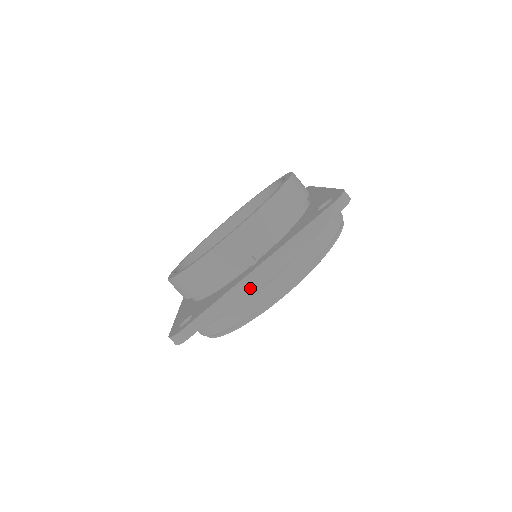
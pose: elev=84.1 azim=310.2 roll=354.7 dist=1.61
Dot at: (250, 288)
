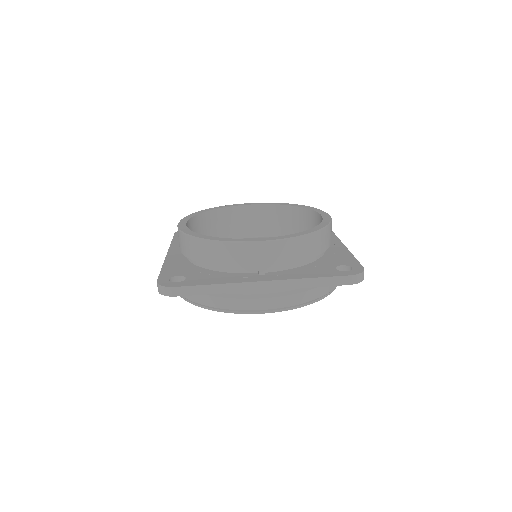
Dot at: occluded
